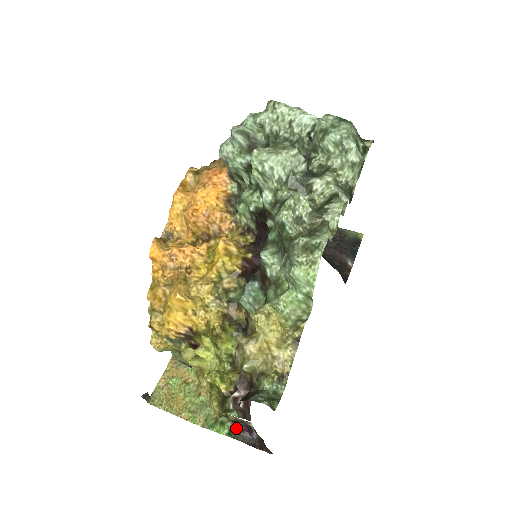
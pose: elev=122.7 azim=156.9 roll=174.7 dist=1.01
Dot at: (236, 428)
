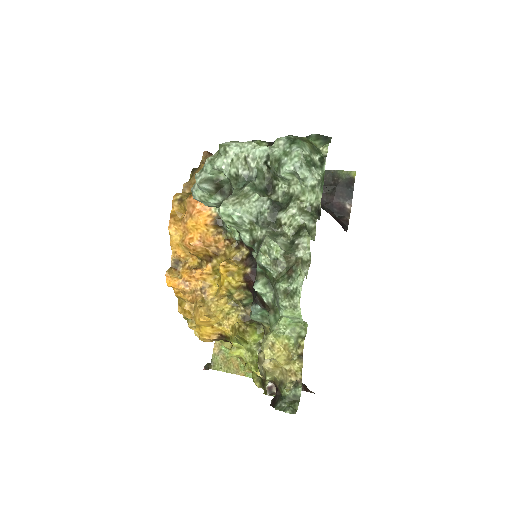
Dot at: occluded
